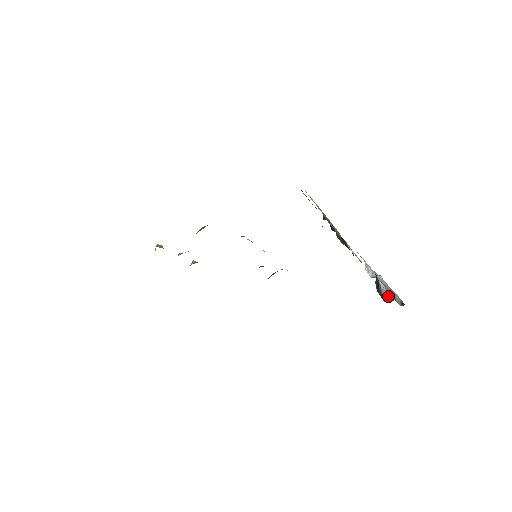
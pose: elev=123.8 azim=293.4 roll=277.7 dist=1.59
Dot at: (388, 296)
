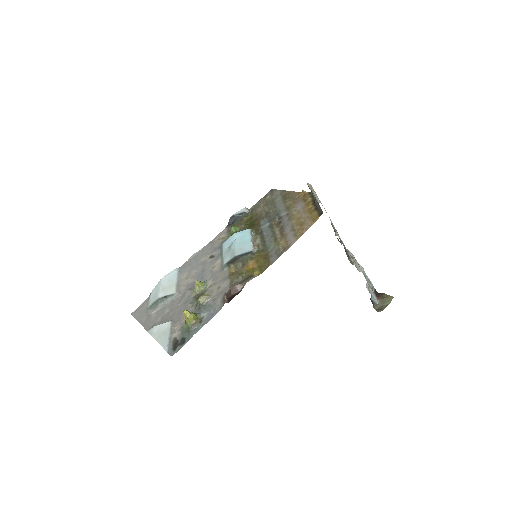
Dot at: (375, 301)
